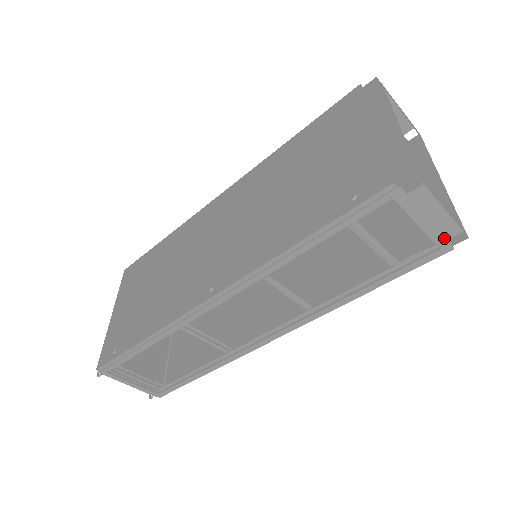
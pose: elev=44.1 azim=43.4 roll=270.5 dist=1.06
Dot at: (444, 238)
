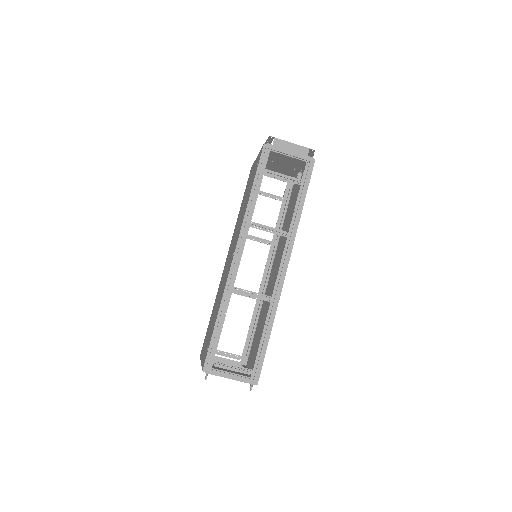
Dot at: (306, 156)
